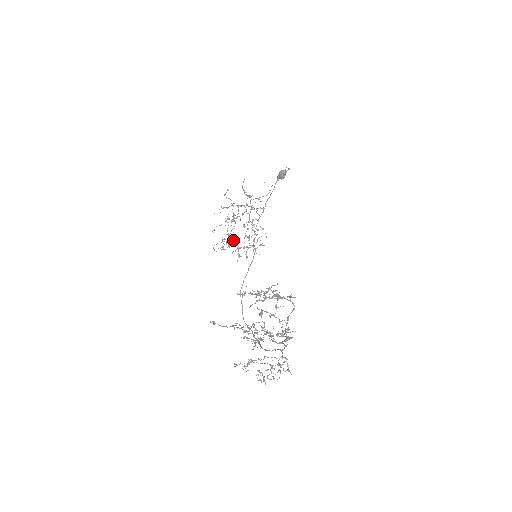
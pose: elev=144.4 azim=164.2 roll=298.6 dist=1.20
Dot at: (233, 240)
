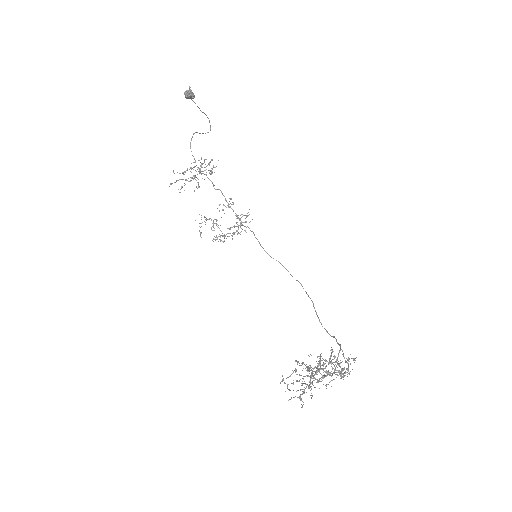
Dot at: occluded
